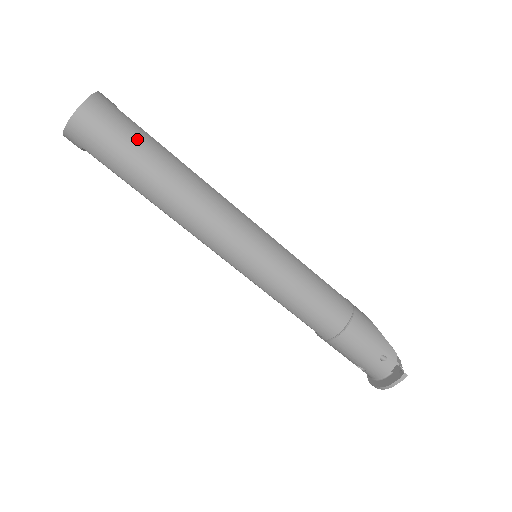
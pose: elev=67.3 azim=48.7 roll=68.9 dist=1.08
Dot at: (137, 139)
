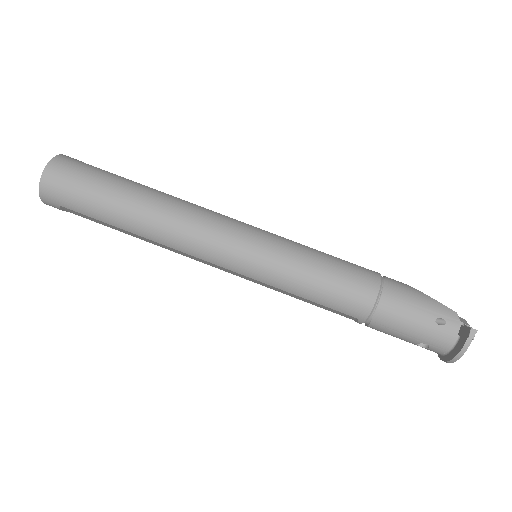
Dot at: (102, 179)
